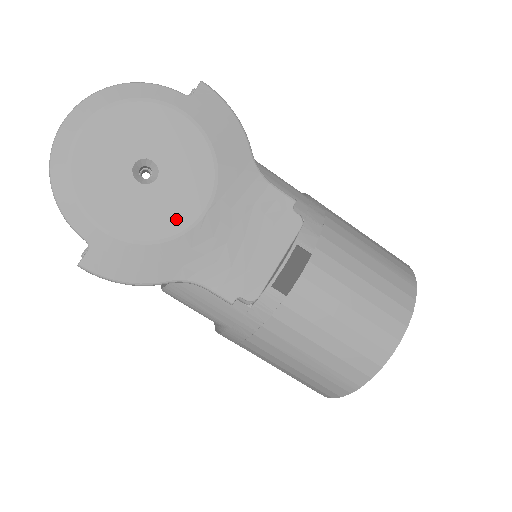
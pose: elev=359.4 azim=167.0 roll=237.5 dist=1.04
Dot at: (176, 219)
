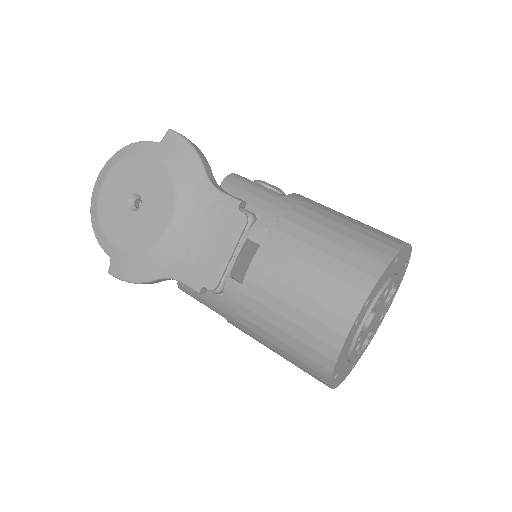
Dot at: (153, 232)
